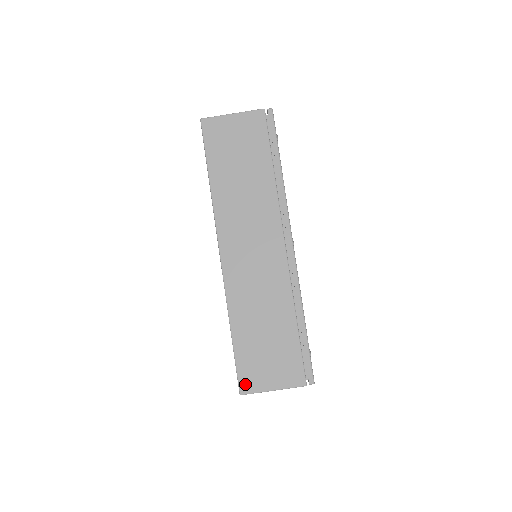
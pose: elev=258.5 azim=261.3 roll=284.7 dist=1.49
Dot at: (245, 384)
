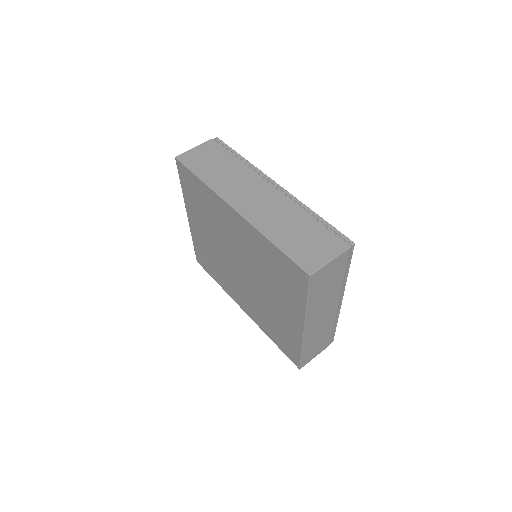
Dot at: (308, 267)
